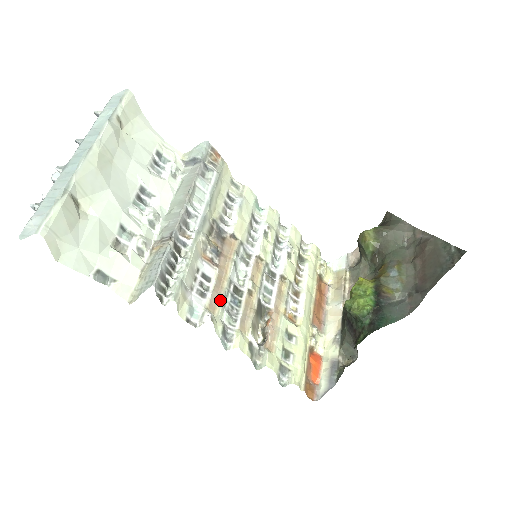
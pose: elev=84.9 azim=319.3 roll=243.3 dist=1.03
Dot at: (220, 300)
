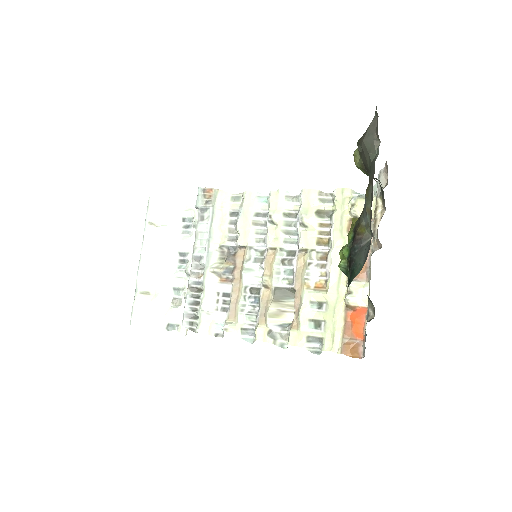
Dot at: (237, 308)
